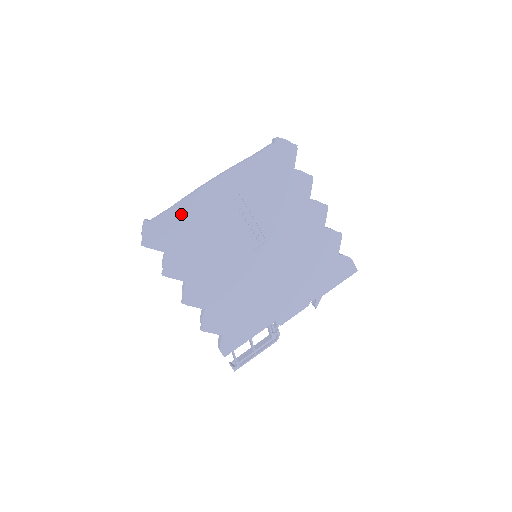
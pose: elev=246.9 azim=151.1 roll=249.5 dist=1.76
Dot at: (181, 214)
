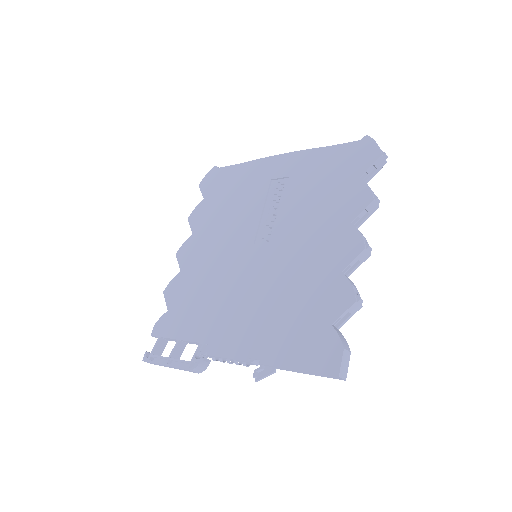
Dot at: (238, 173)
